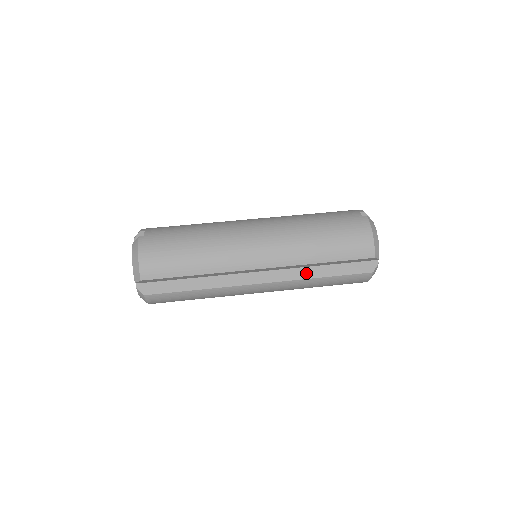
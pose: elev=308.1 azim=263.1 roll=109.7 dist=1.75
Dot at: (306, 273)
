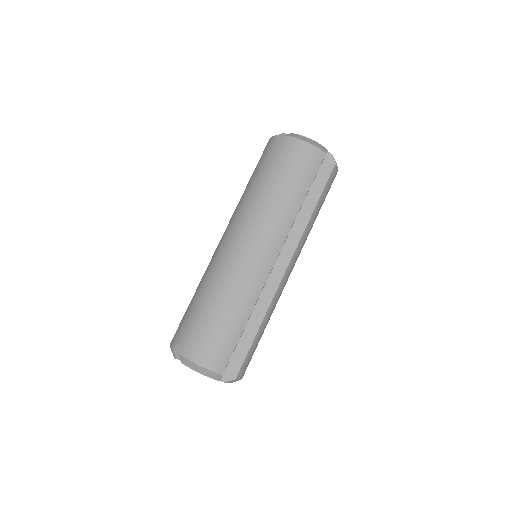
Dot at: (301, 222)
